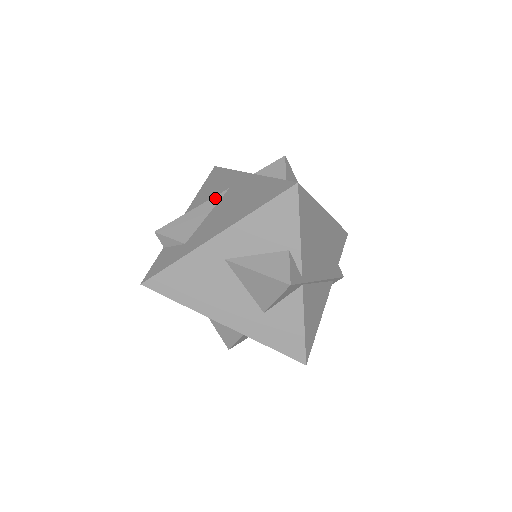
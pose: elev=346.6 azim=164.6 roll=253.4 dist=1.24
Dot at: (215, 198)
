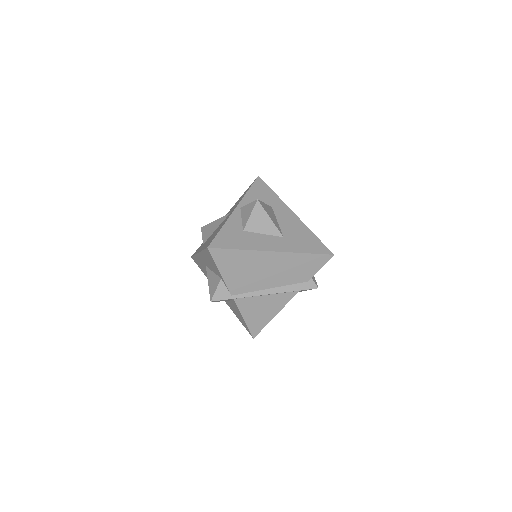
Dot at: (223, 218)
